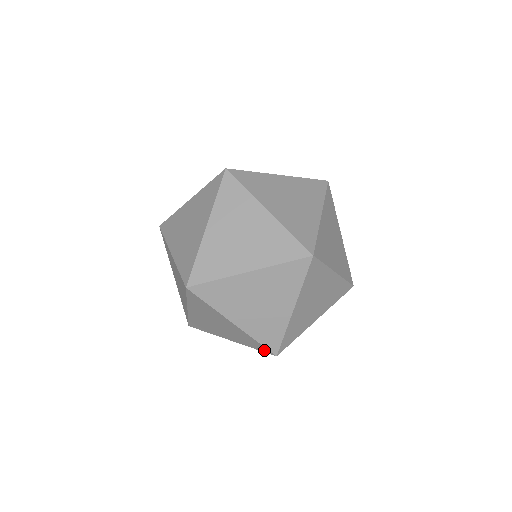
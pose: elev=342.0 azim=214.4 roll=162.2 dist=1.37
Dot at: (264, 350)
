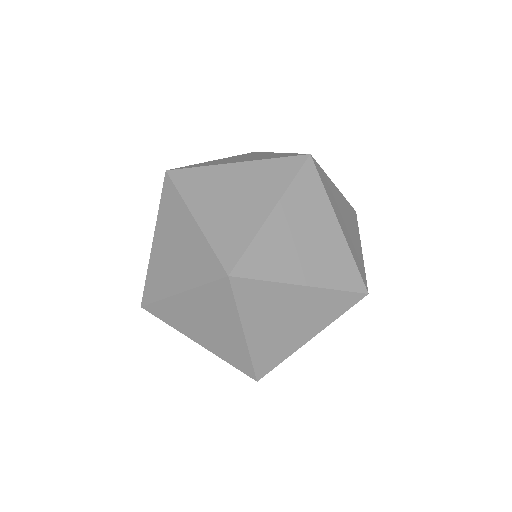
Dot at: occluded
